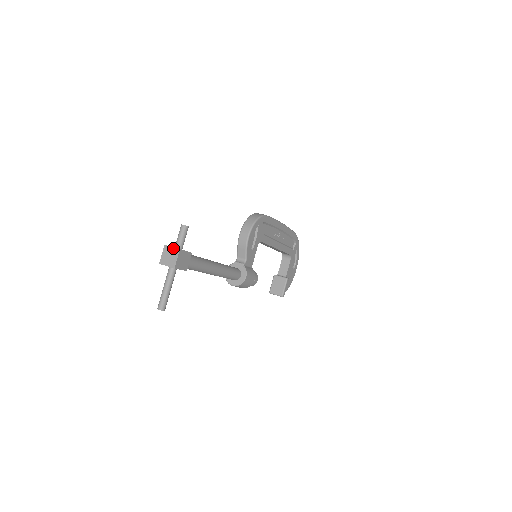
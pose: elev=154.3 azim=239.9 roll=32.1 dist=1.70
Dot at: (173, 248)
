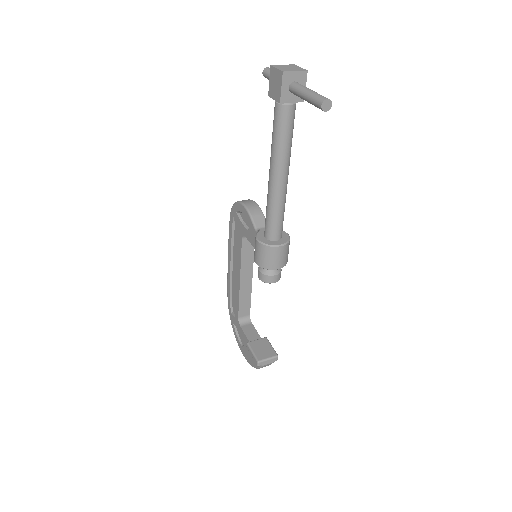
Dot at: occluded
